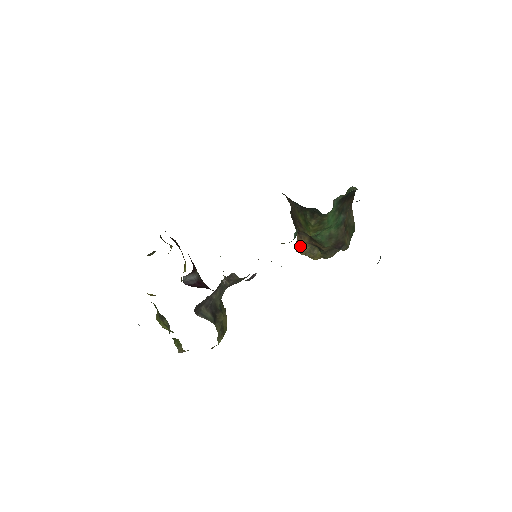
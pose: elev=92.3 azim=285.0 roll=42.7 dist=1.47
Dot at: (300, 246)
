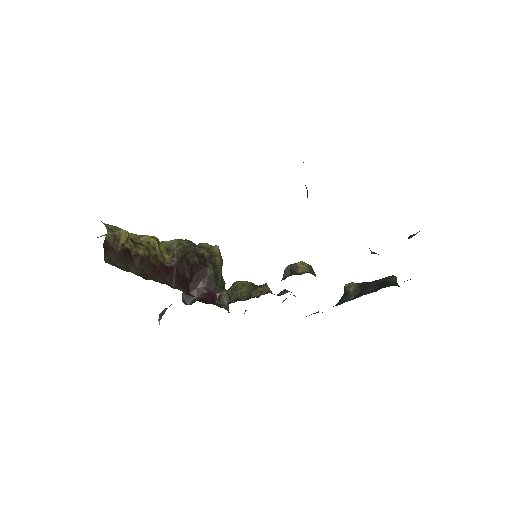
Dot at: occluded
